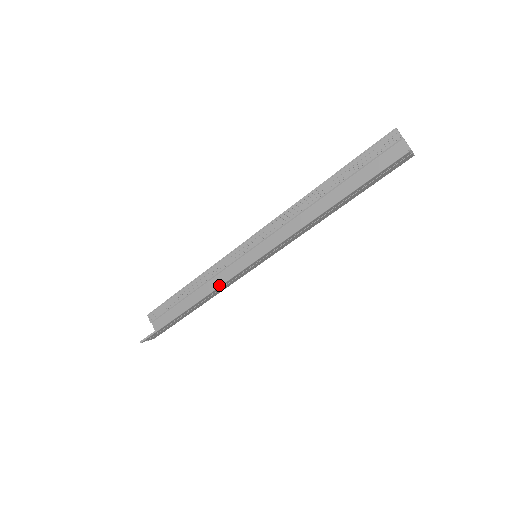
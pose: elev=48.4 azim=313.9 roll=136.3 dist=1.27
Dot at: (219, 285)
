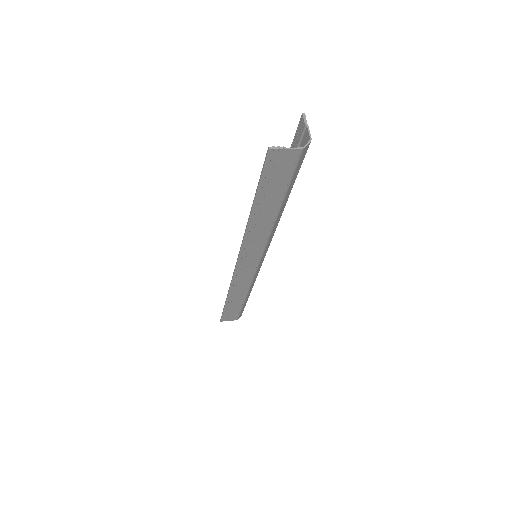
Dot at: (231, 281)
